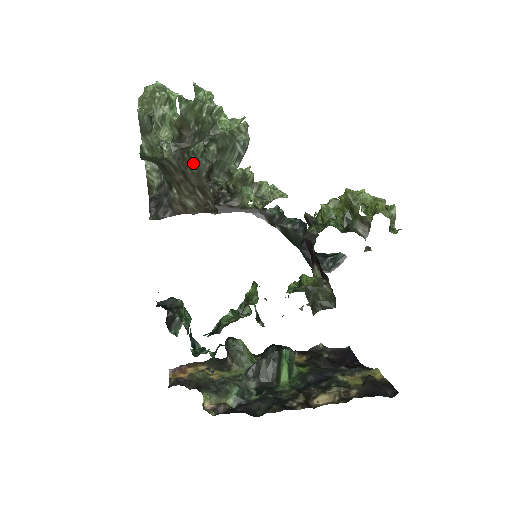
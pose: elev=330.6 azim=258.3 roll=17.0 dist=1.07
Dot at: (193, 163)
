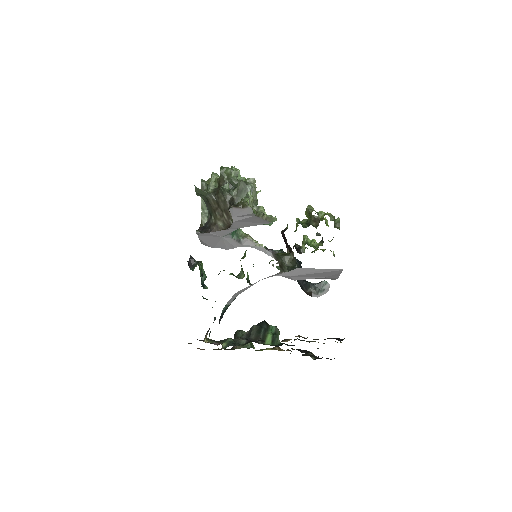
Dot at: (222, 194)
